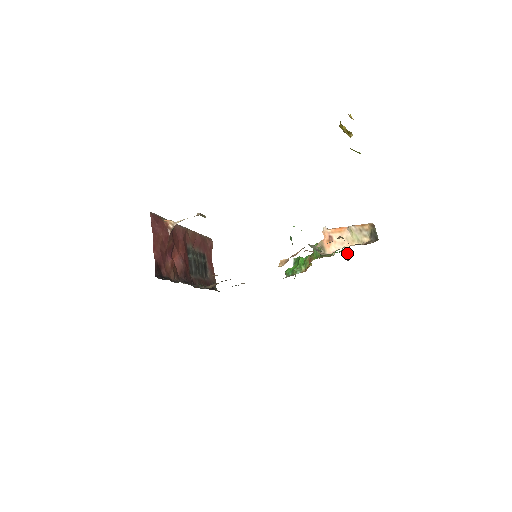
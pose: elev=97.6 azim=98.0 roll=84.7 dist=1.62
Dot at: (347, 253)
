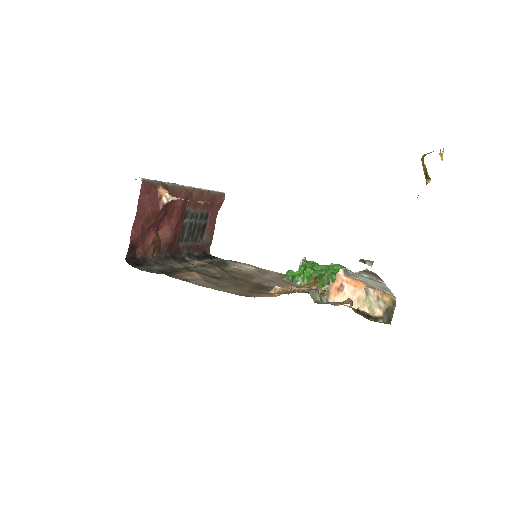
Dot at: occluded
